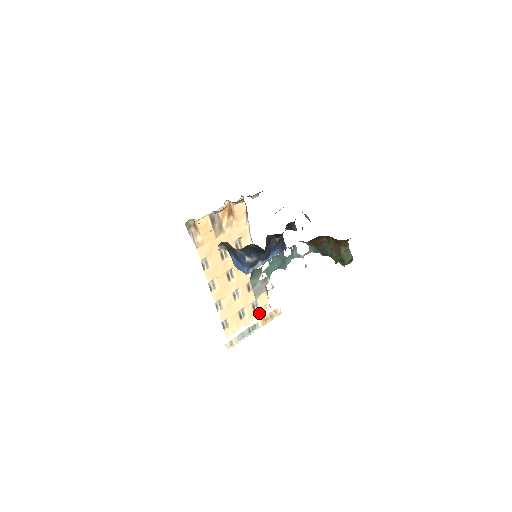
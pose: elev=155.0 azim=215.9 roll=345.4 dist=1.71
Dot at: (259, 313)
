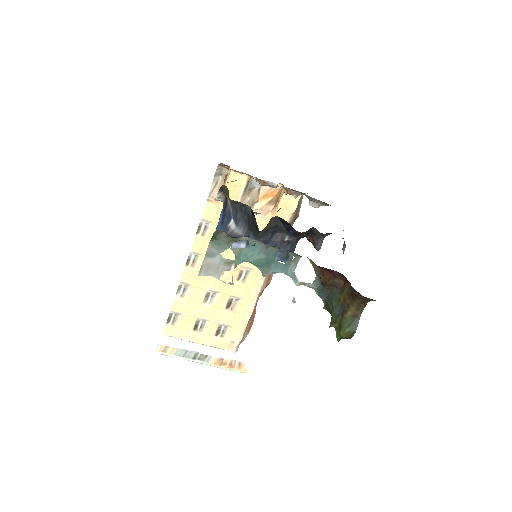
Dot at: (219, 344)
